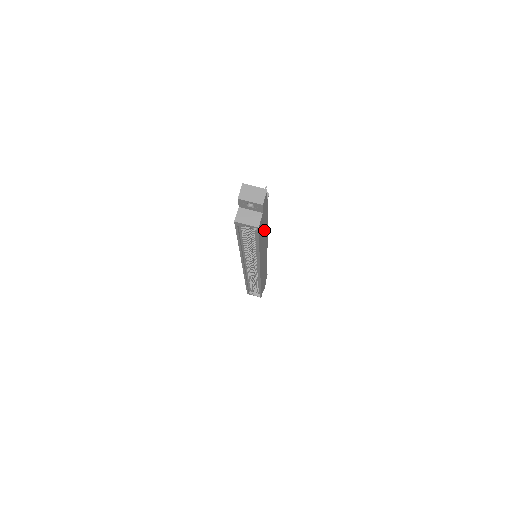
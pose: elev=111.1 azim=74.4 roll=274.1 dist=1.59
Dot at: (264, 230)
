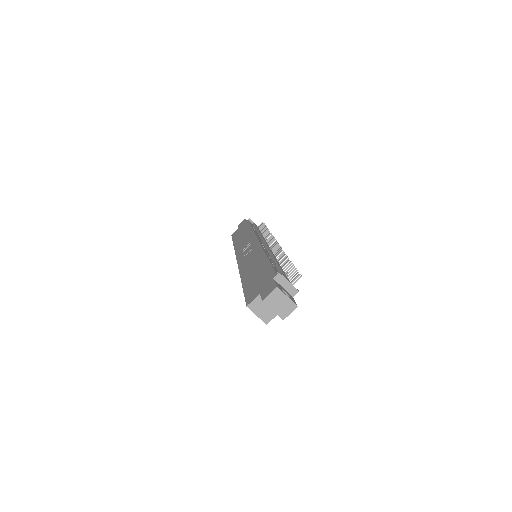
Dot at: occluded
